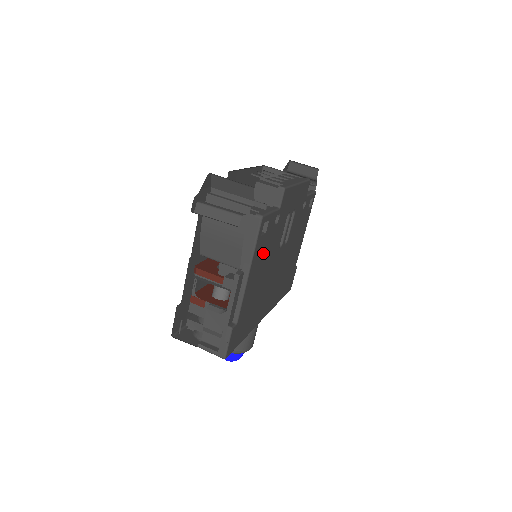
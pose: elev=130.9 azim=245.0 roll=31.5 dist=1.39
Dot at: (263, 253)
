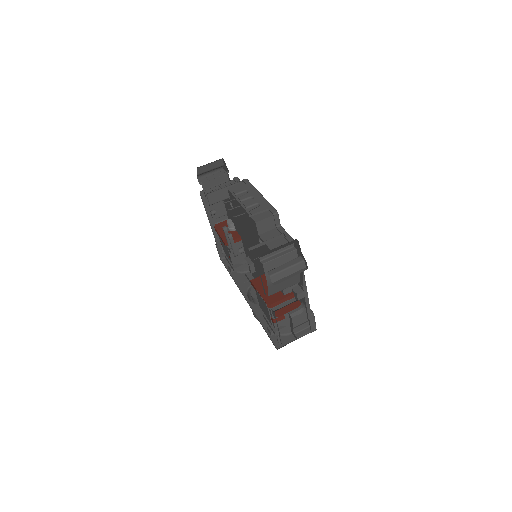
Dot at: occluded
